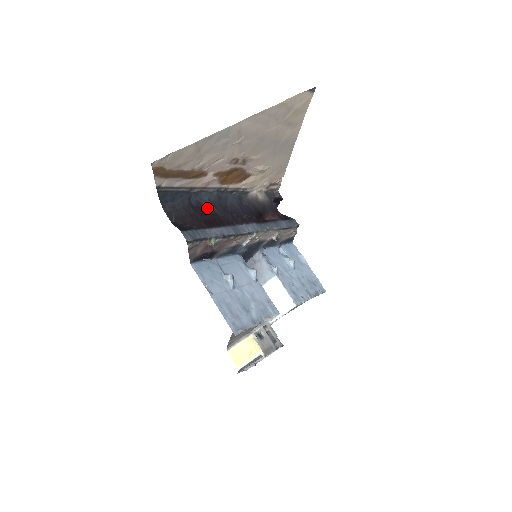
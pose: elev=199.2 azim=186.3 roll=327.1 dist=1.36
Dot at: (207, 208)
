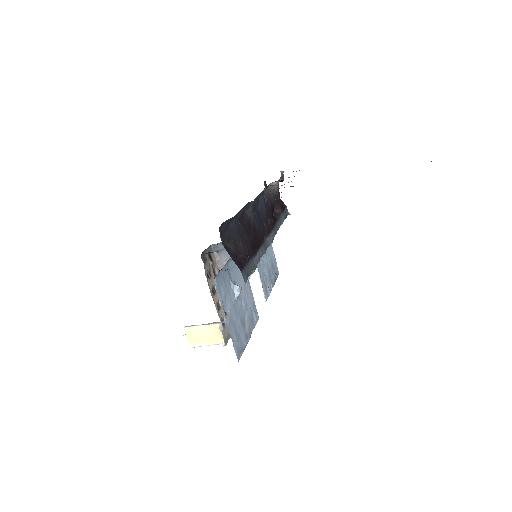
Dot at: (250, 221)
